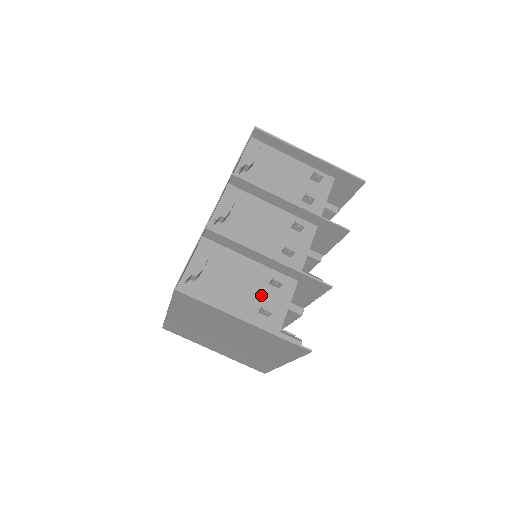
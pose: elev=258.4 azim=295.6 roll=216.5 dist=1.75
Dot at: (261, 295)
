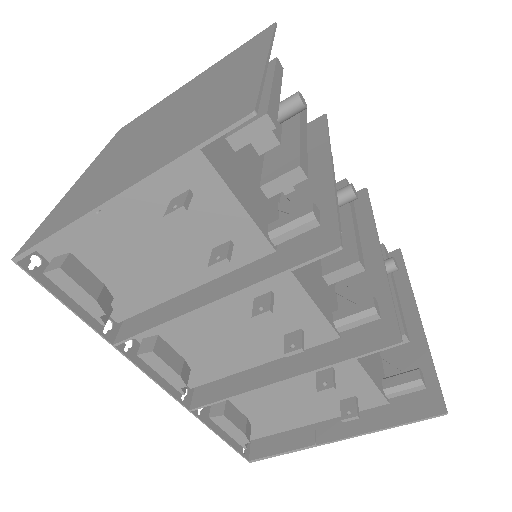
Dot at: occluded
